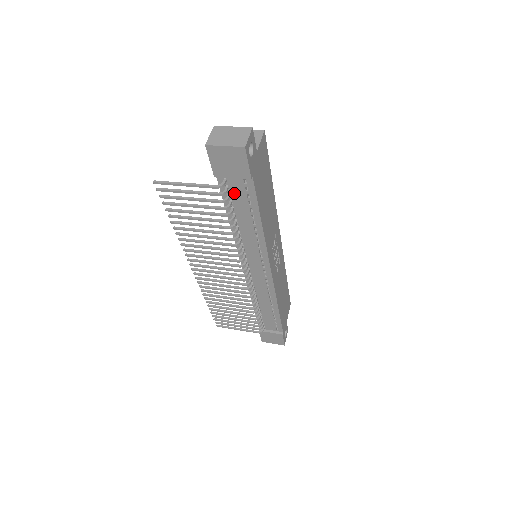
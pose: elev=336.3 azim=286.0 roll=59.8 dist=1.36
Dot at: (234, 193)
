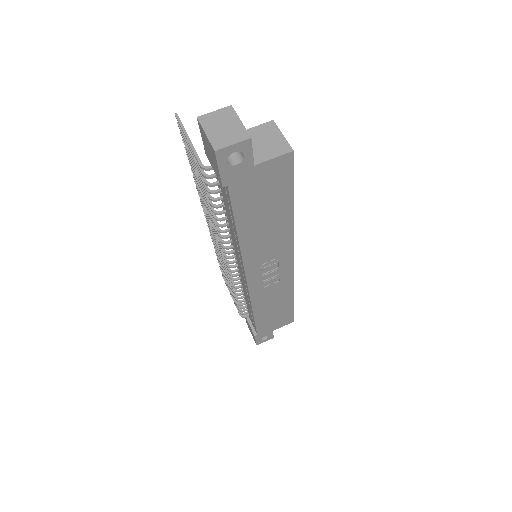
Dot at: (221, 185)
